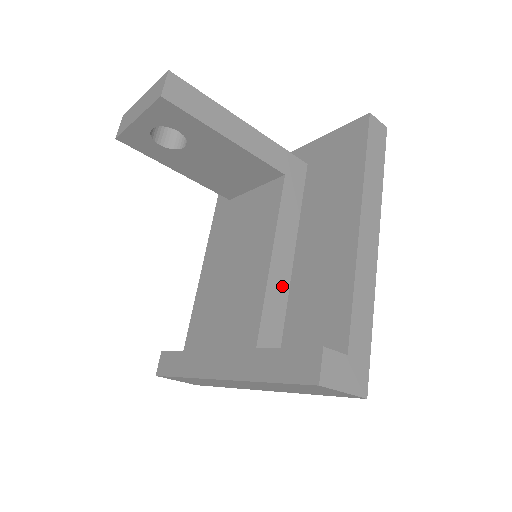
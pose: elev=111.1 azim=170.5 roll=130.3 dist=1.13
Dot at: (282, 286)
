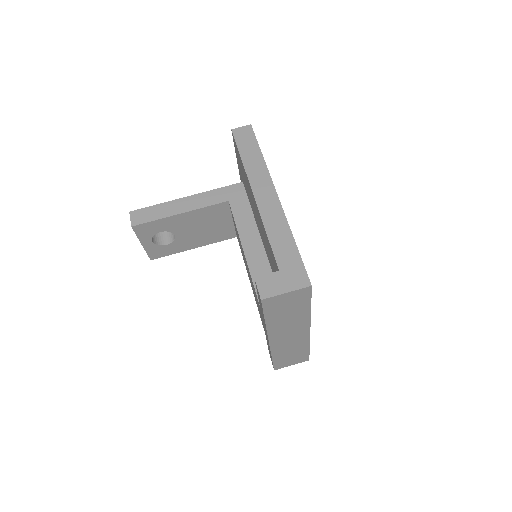
Dot at: (261, 261)
